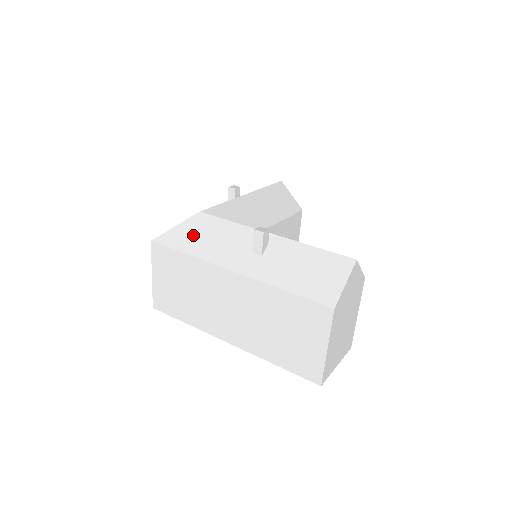
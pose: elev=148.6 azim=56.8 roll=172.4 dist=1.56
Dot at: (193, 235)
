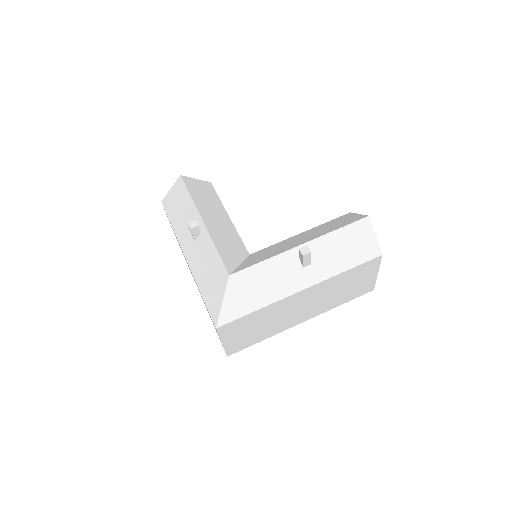
Dot at: (246, 295)
